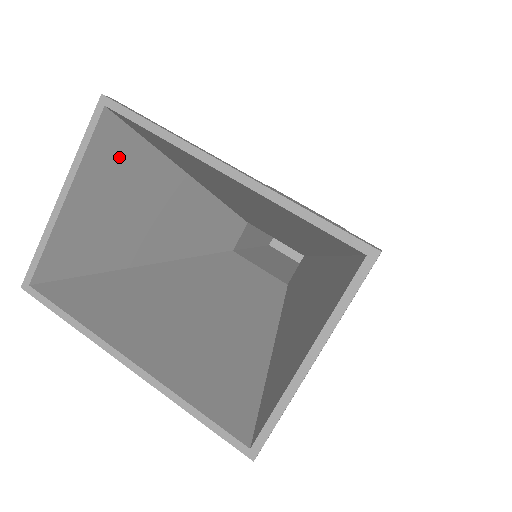
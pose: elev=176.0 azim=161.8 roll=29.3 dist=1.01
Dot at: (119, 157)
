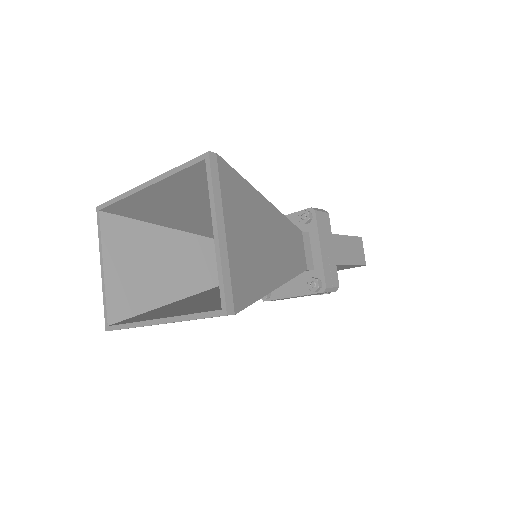
Dot at: (123, 234)
